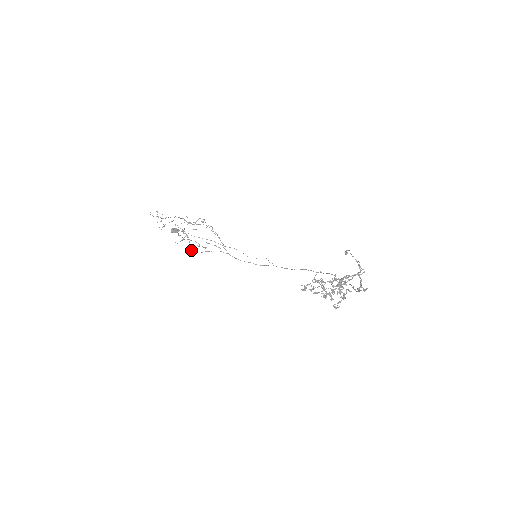
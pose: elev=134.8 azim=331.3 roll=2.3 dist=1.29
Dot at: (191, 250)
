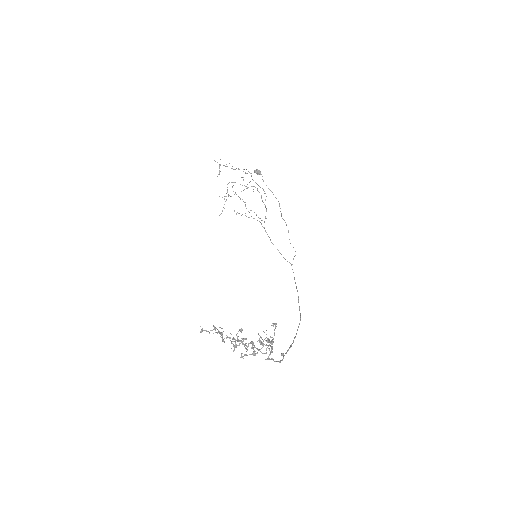
Dot at: occluded
